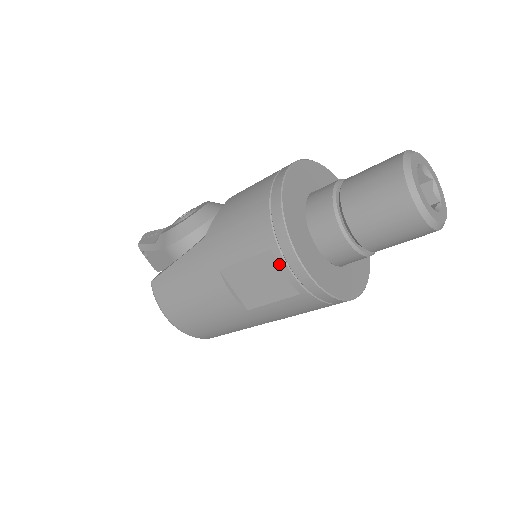
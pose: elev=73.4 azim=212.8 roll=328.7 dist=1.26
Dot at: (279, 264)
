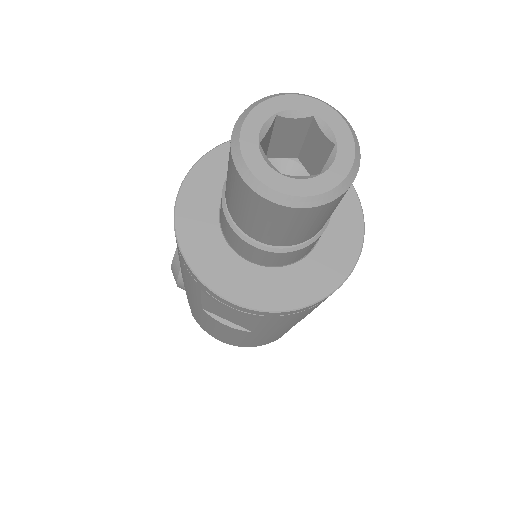
Dot at: (217, 302)
